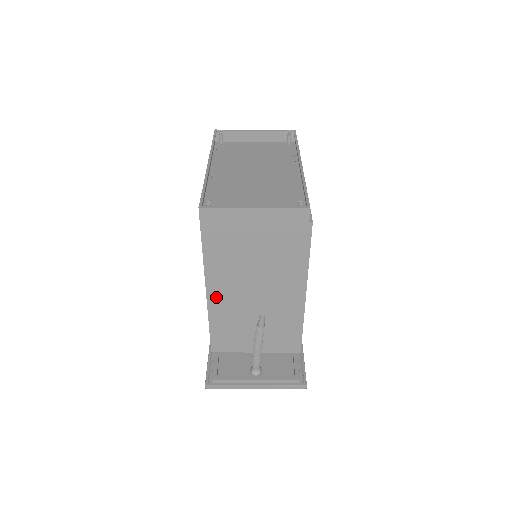
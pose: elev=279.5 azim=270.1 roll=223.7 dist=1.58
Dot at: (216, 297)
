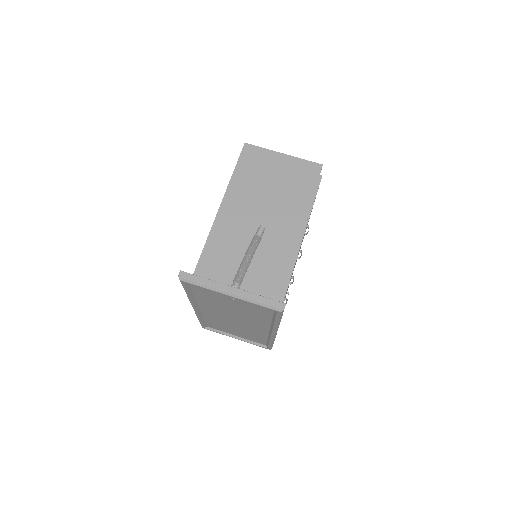
Dot at: (224, 220)
